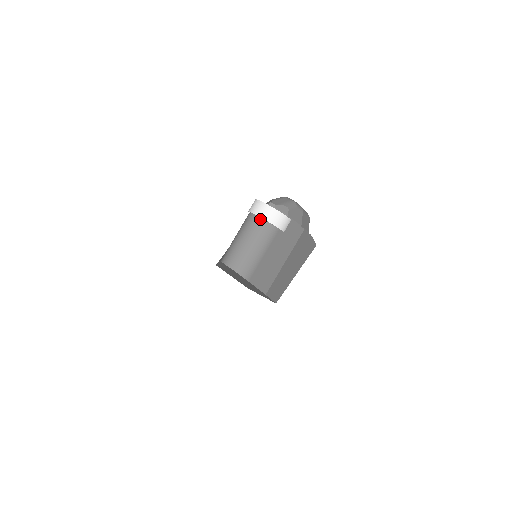
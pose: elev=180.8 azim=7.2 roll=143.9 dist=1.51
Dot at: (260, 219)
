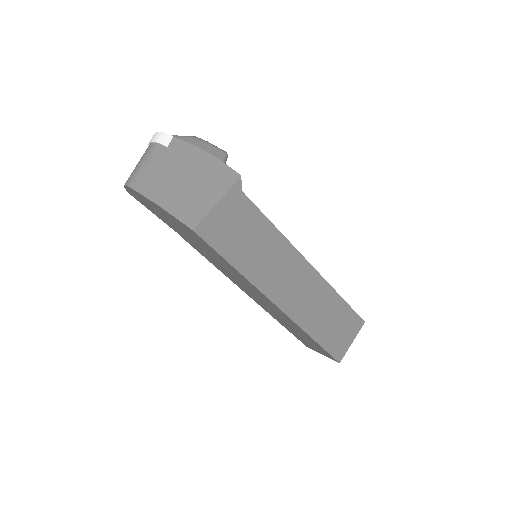
Dot at: occluded
